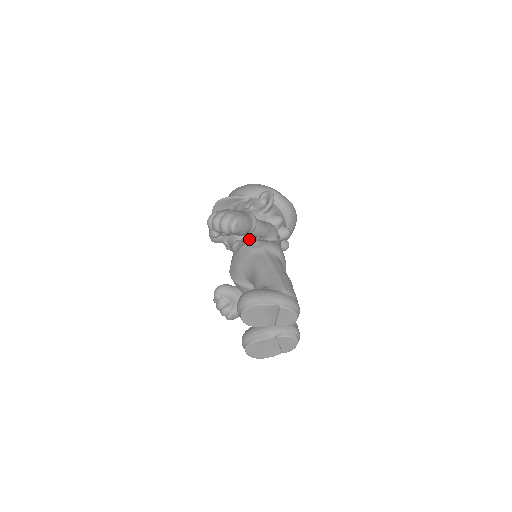
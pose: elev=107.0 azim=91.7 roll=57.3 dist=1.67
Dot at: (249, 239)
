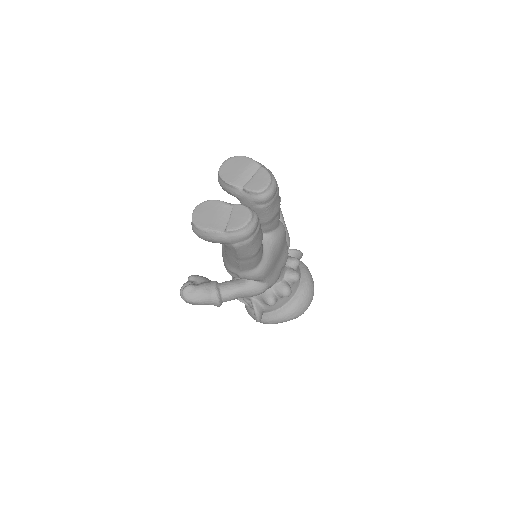
Dot at: occluded
